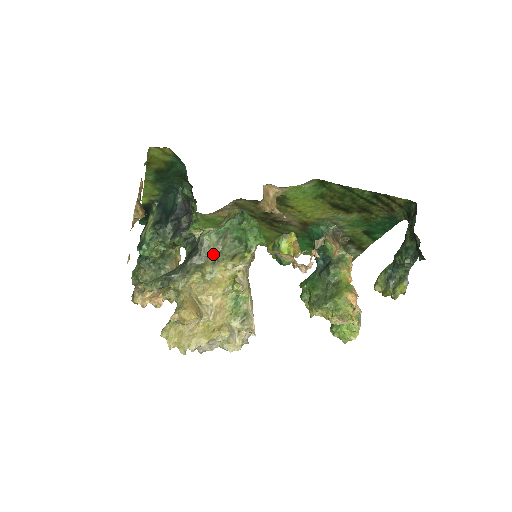
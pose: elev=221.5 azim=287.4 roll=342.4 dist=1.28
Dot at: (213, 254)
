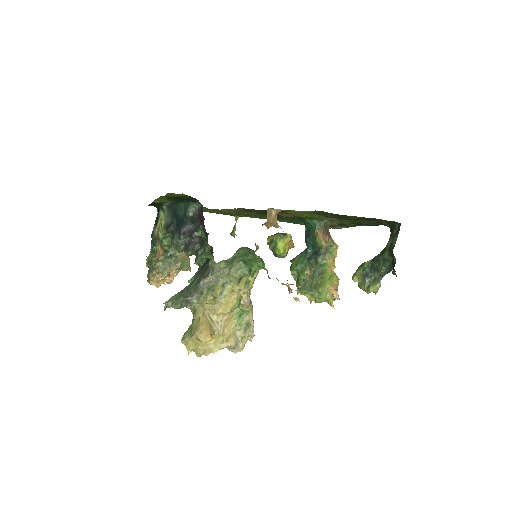
Dot at: (222, 277)
